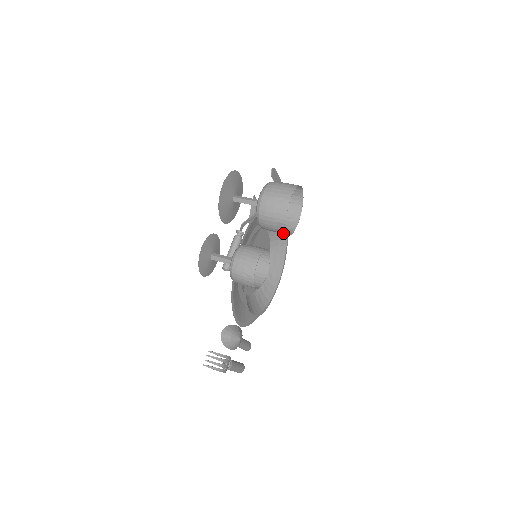
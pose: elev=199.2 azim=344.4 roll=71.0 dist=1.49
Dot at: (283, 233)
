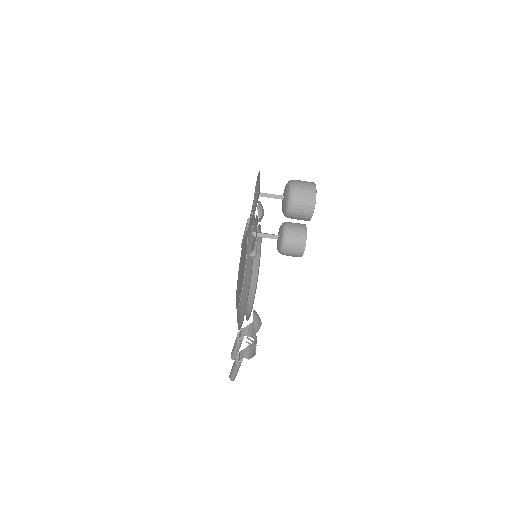
Dot at: (307, 217)
